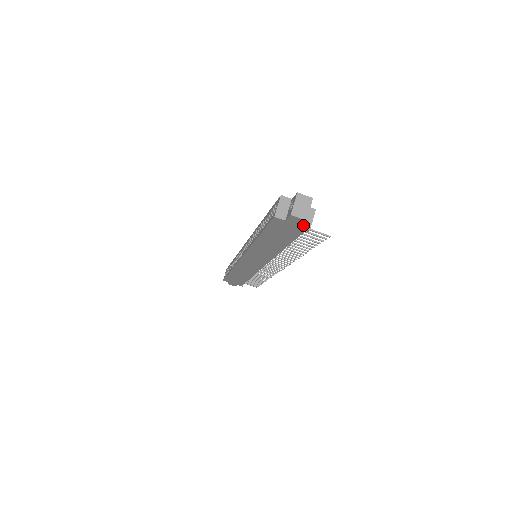
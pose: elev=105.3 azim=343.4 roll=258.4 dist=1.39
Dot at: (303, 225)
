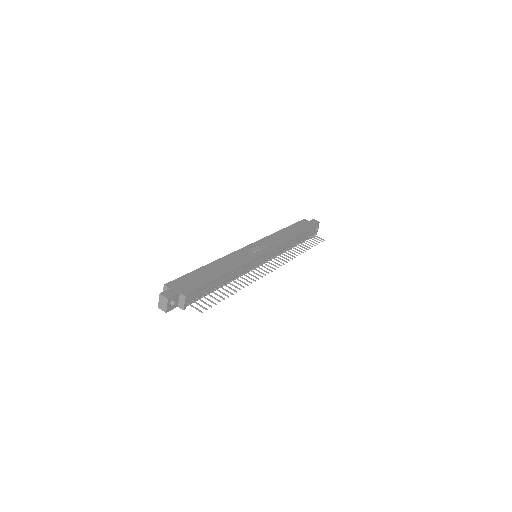
Dot at: (179, 306)
